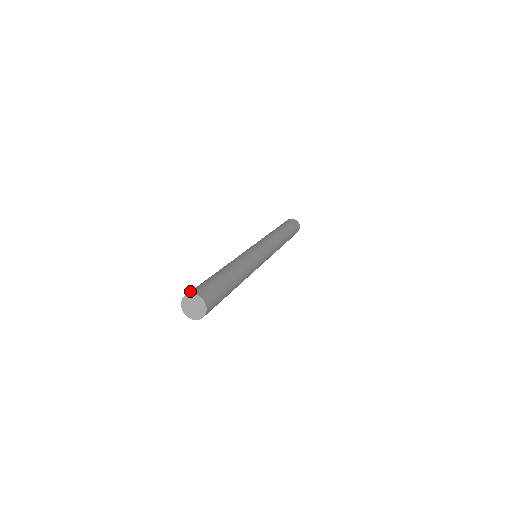
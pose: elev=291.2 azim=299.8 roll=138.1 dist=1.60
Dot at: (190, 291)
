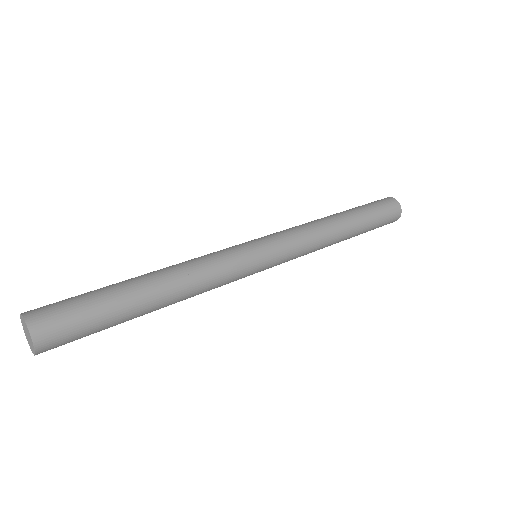
Dot at: (42, 312)
